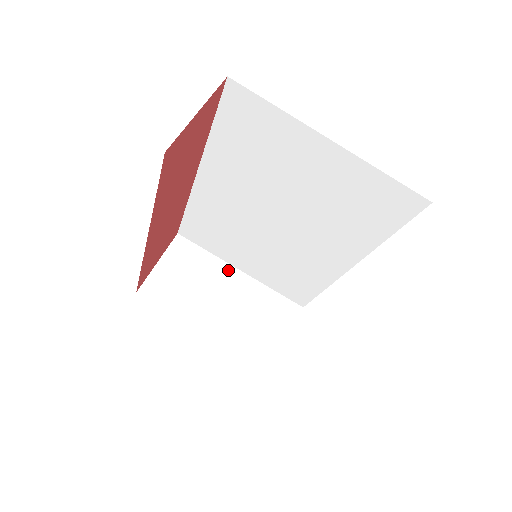
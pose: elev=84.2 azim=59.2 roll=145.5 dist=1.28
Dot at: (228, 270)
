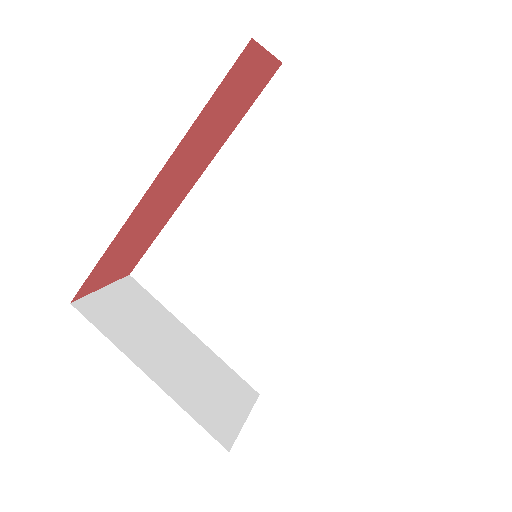
Dot at: (180, 327)
